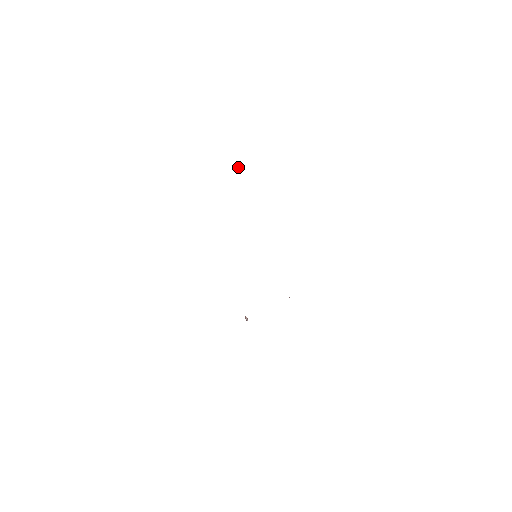
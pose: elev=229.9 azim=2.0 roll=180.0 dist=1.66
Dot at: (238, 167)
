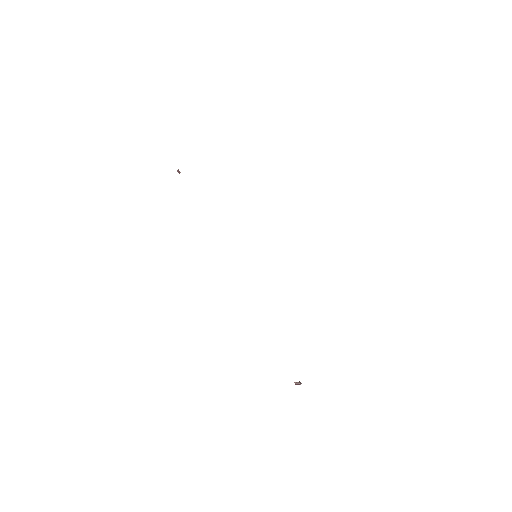
Dot at: (178, 170)
